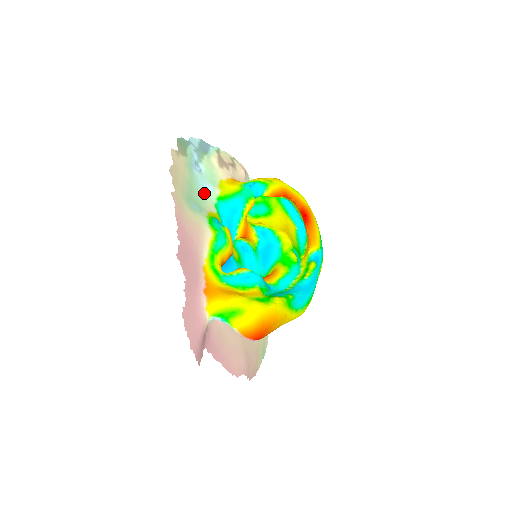
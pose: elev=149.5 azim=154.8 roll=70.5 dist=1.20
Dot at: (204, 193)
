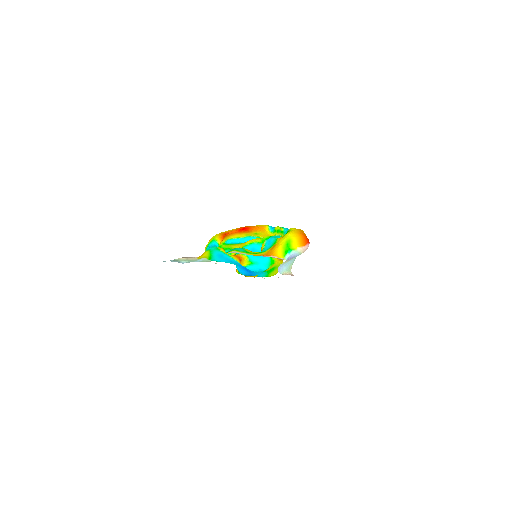
Dot at: occluded
